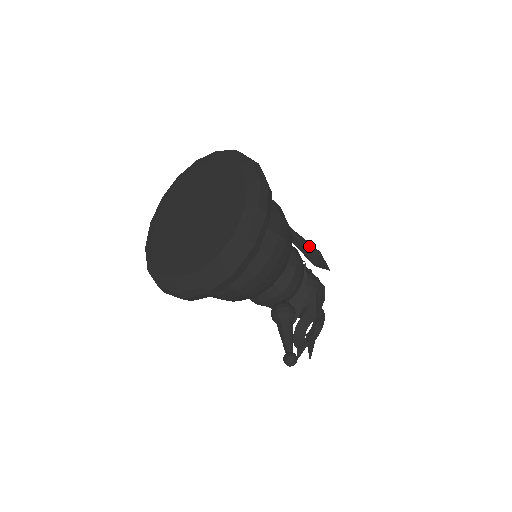
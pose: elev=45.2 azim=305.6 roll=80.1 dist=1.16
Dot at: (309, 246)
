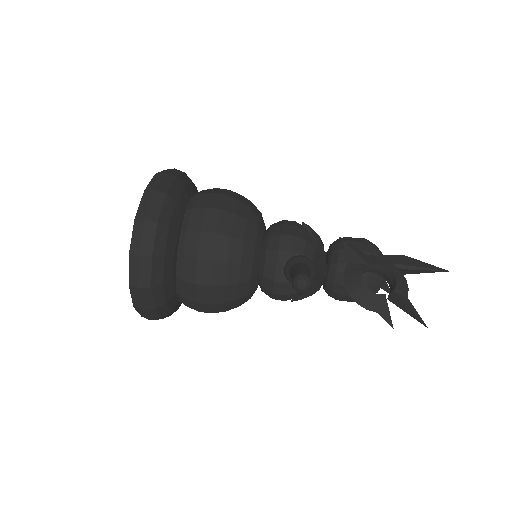
Dot at: occluded
